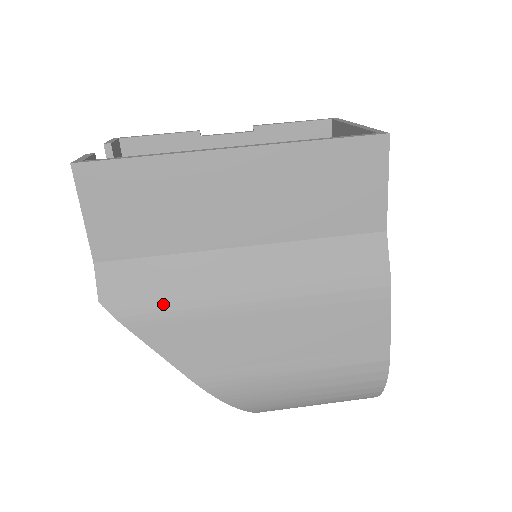
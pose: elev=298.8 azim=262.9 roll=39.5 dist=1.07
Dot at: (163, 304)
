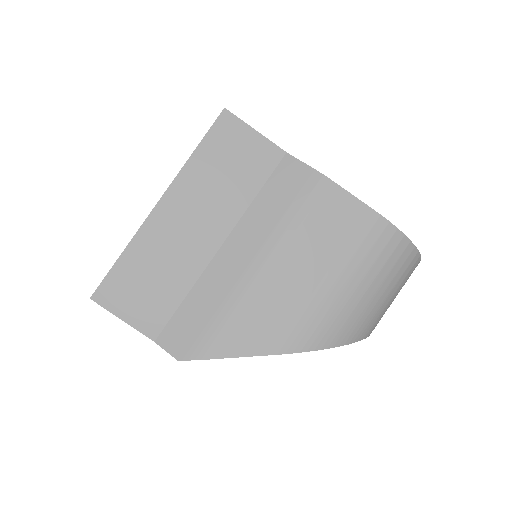
Dot at: (212, 324)
